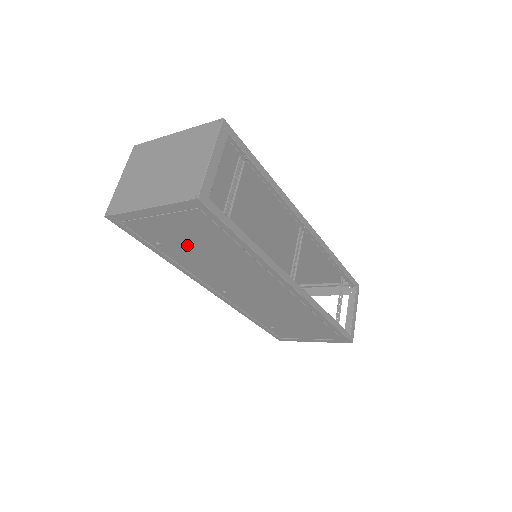
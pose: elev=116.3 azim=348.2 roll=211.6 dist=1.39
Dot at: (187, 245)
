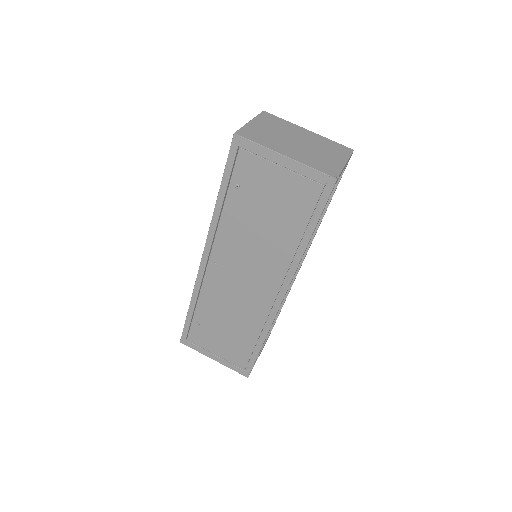
Dot at: (261, 204)
